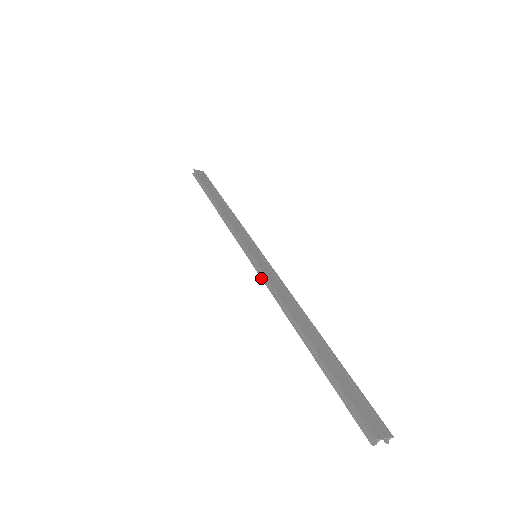
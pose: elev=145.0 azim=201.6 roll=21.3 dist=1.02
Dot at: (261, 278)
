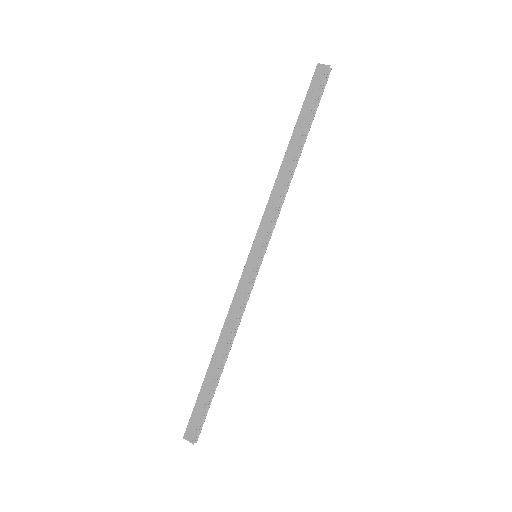
Dot at: (240, 284)
